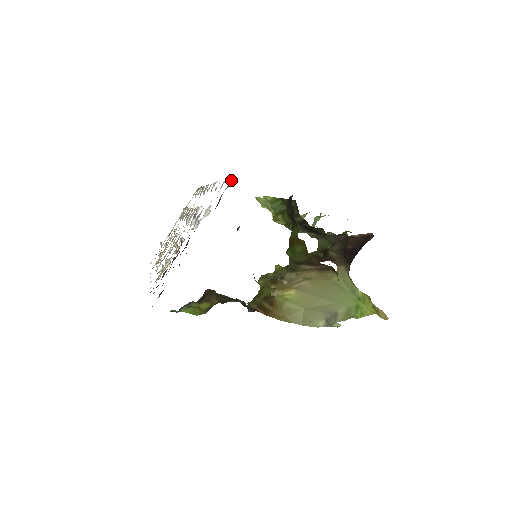
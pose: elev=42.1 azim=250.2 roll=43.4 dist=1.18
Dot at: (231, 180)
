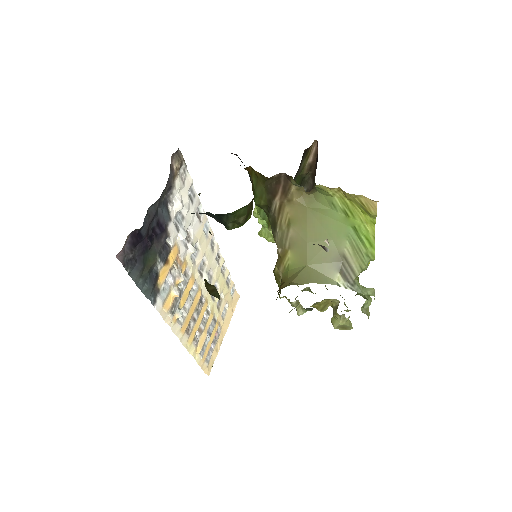
Dot at: (181, 158)
